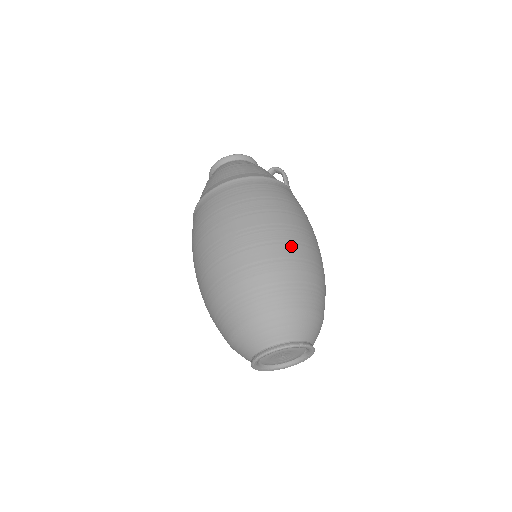
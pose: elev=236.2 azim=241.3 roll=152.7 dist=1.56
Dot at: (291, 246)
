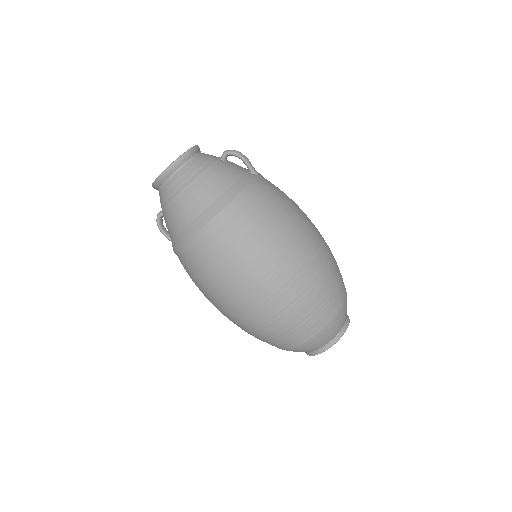
Dot at: (312, 265)
